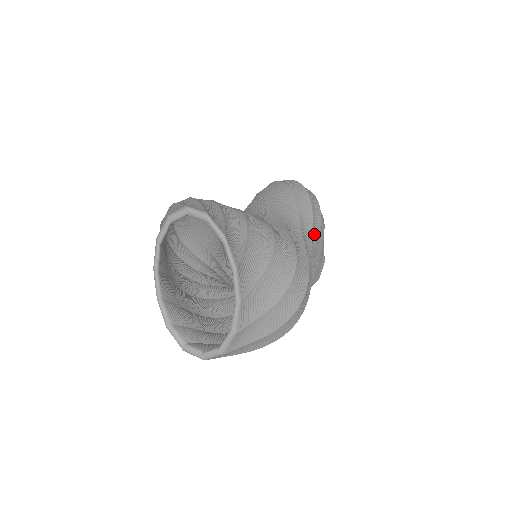
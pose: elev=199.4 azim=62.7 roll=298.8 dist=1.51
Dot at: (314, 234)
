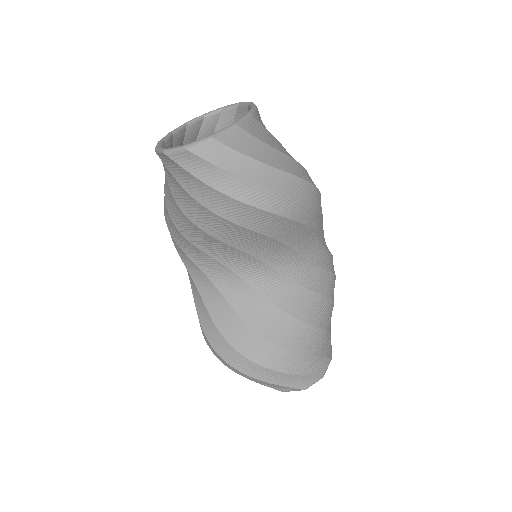
Dot at: (325, 244)
